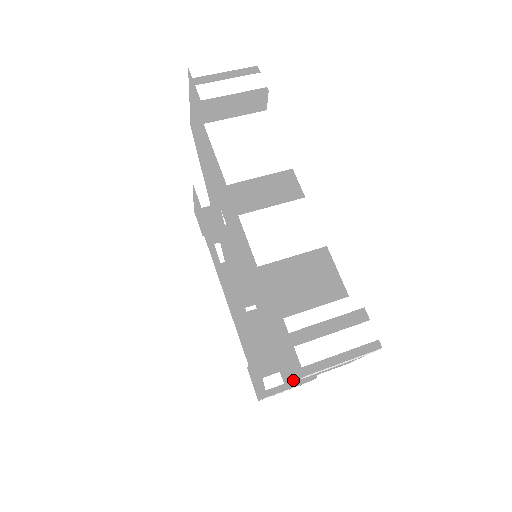
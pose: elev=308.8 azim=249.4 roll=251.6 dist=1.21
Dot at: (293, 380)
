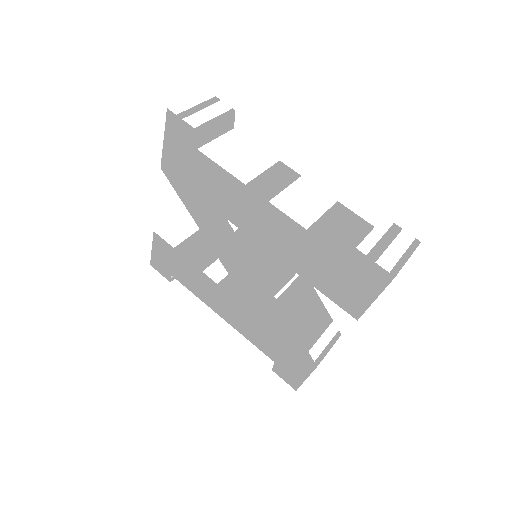
Dot at: (373, 299)
